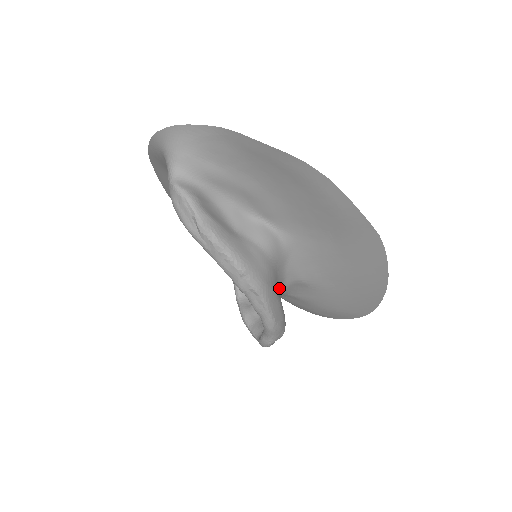
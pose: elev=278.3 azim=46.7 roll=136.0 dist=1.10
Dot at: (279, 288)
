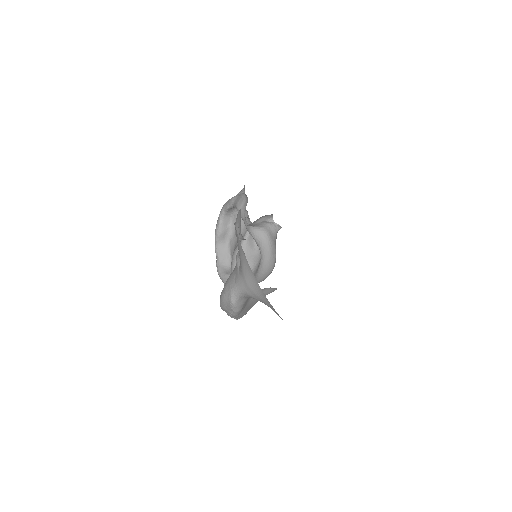
Dot at: occluded
